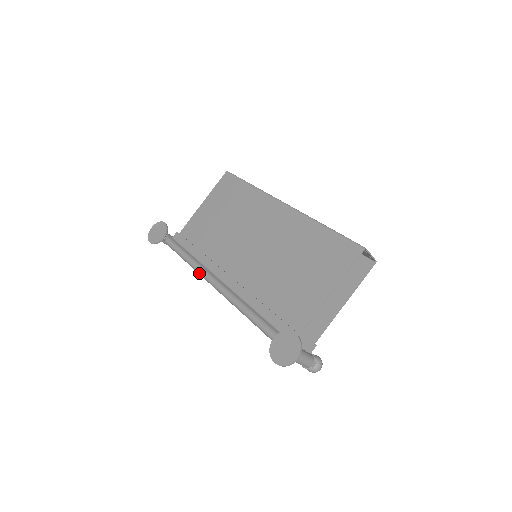
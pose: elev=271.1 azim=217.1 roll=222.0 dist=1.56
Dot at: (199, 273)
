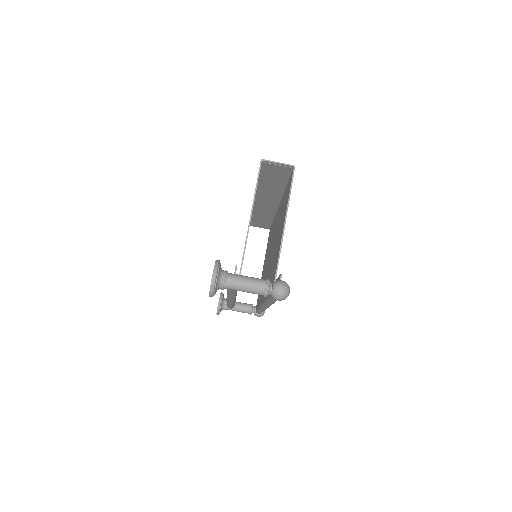
Dot at: (228, 302)
